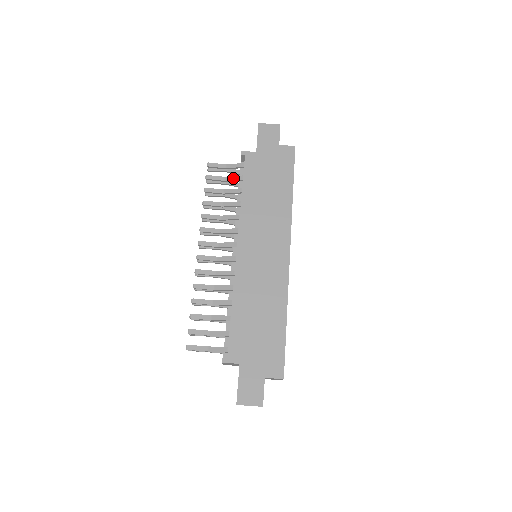
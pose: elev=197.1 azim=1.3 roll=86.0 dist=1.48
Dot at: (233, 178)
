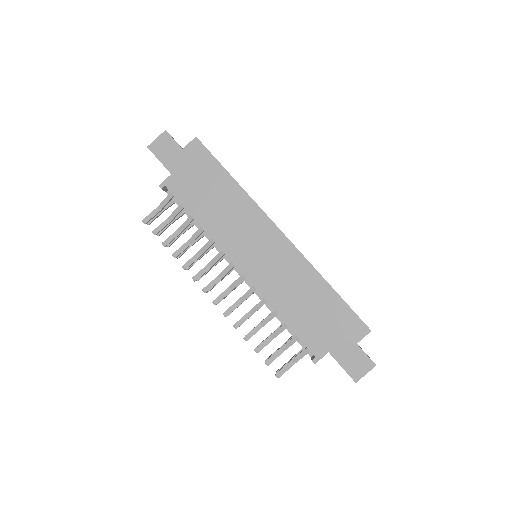
Dot at: (175, 213)
